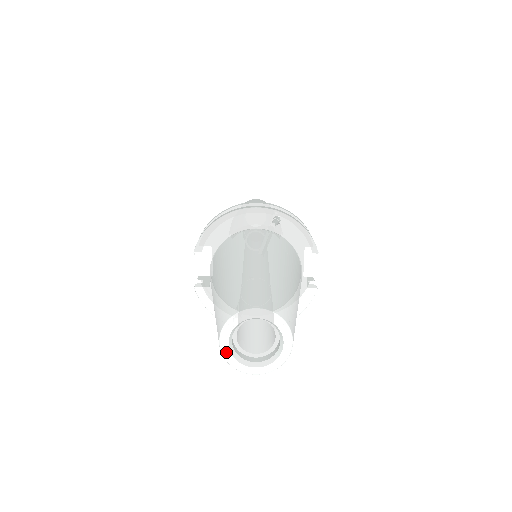
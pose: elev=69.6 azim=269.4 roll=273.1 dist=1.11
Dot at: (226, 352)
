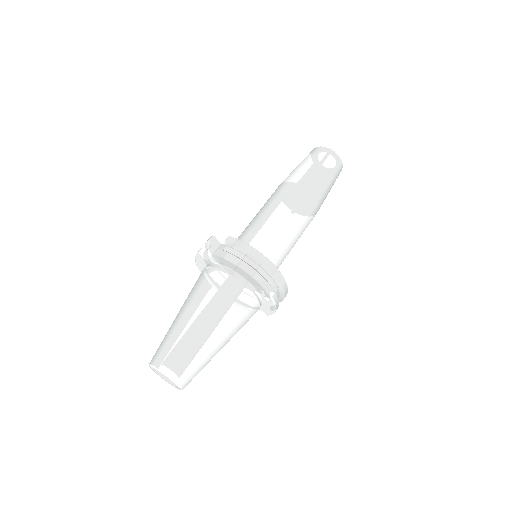
Dot at: (151, 367)
